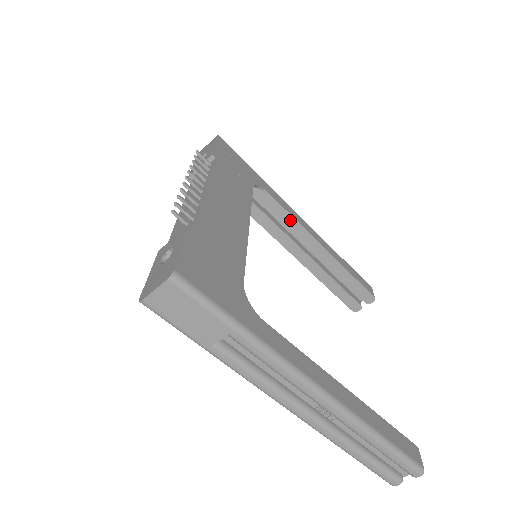
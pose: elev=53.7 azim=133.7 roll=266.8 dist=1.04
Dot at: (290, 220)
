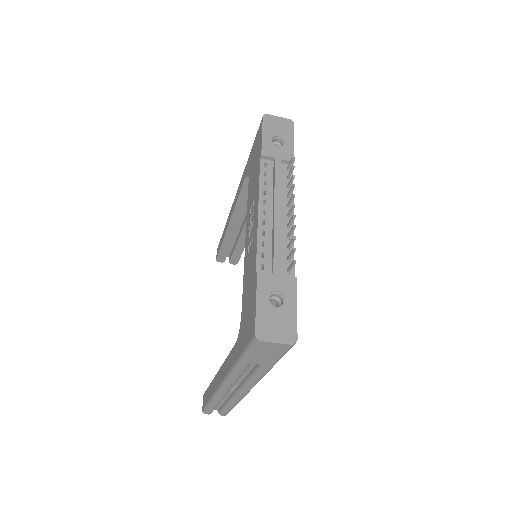
Dot at: occluded
